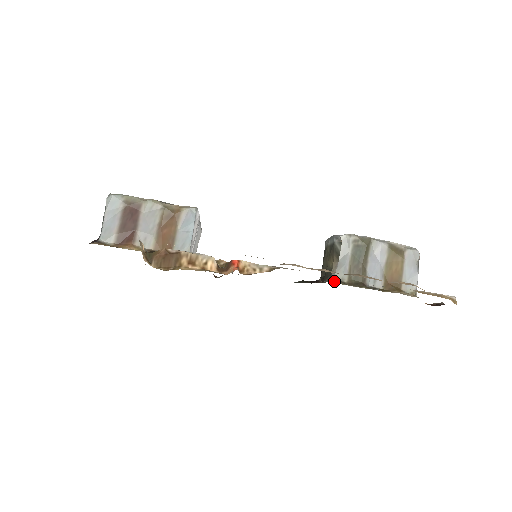
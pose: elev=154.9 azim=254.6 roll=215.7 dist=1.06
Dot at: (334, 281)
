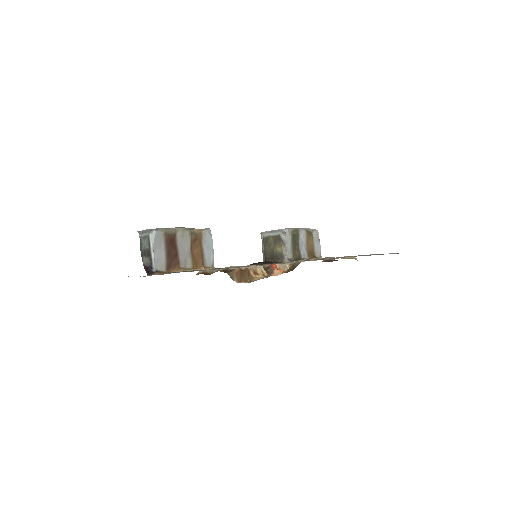
Dot at: (290, 261)
